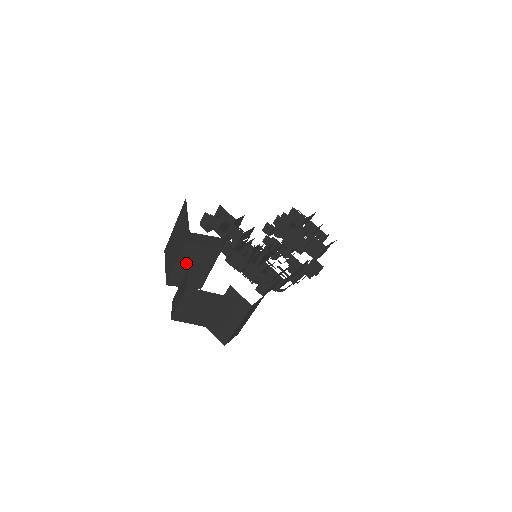
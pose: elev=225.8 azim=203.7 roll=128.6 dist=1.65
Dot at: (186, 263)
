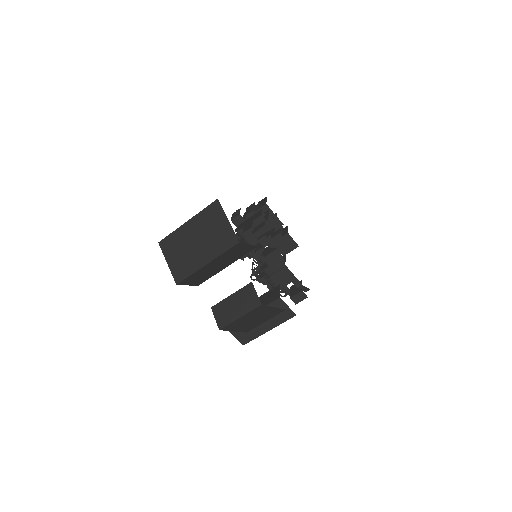
Dot at: (210, 266)
